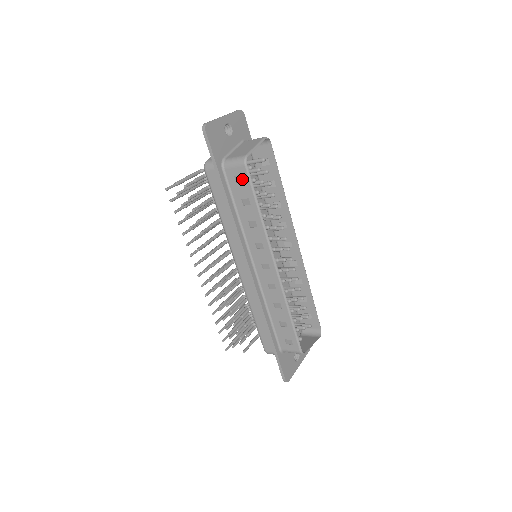
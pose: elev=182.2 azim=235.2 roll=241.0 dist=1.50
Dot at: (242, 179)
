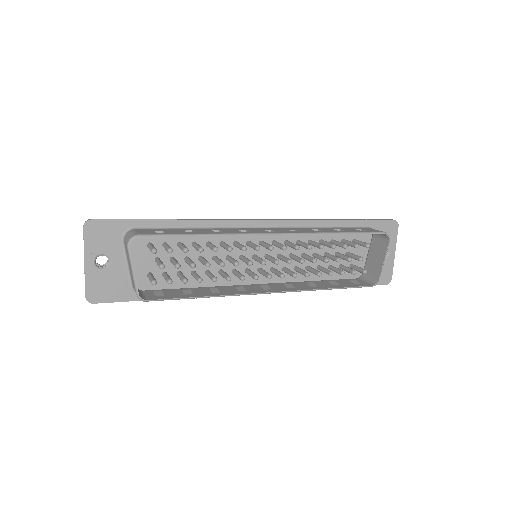
Dot at: occluded
